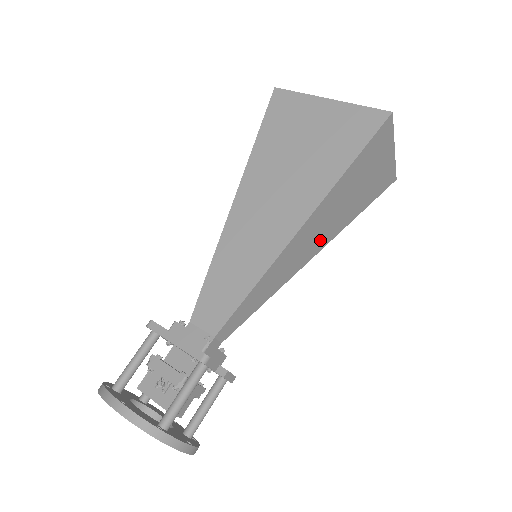
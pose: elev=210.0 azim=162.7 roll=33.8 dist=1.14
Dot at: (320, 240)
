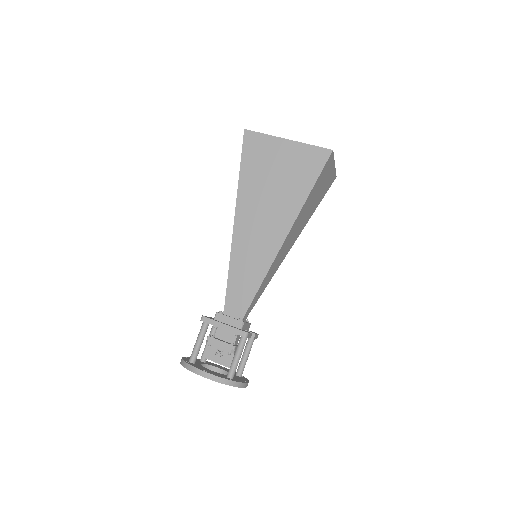
Dot at: (295, 236)
